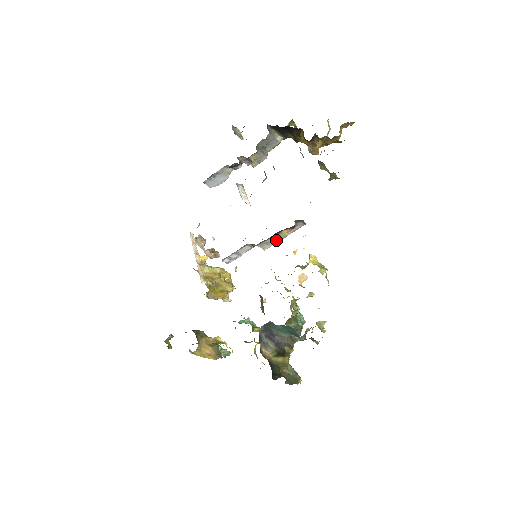
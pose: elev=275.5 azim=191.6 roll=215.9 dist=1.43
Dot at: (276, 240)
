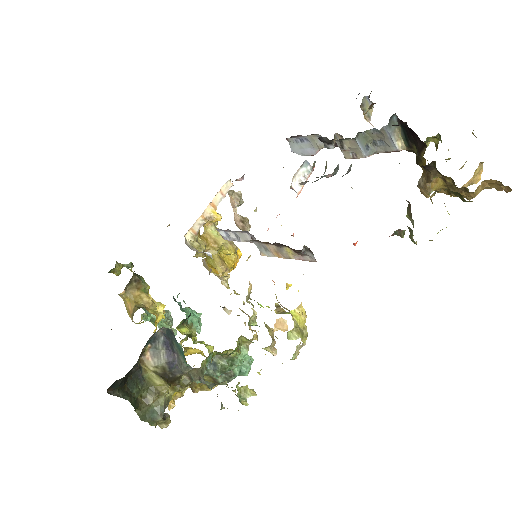
Dot at: (277, 253)
